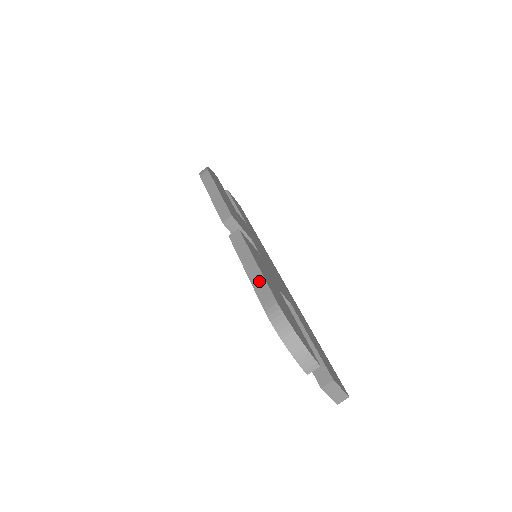
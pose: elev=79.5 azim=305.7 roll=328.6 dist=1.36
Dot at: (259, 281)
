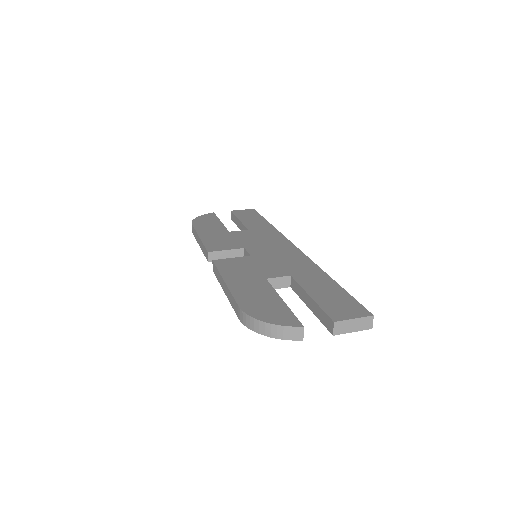
Dot at: (230, 297)
